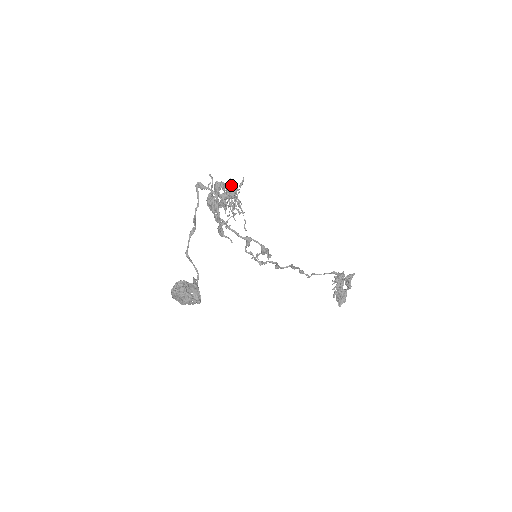
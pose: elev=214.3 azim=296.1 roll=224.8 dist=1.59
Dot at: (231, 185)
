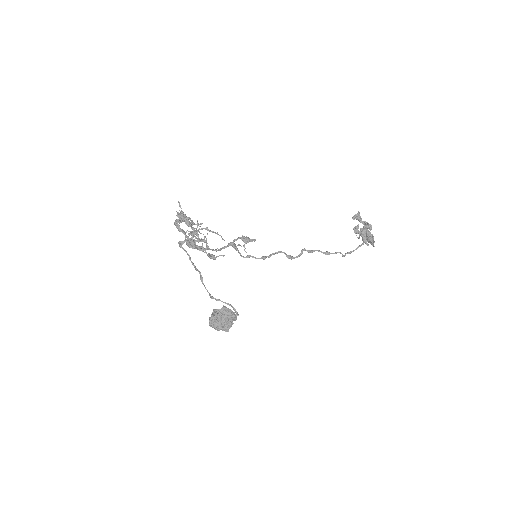
Dot at: (178, 213)
